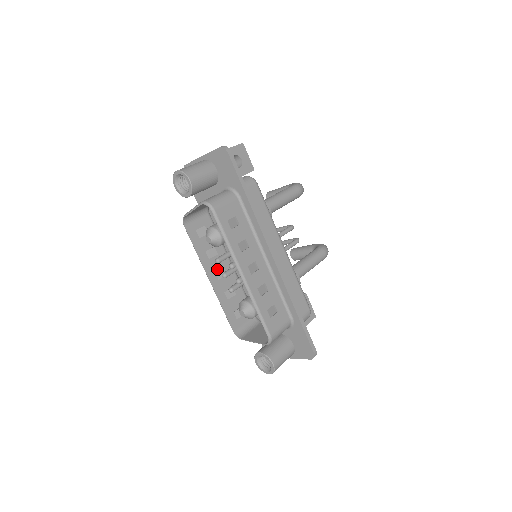
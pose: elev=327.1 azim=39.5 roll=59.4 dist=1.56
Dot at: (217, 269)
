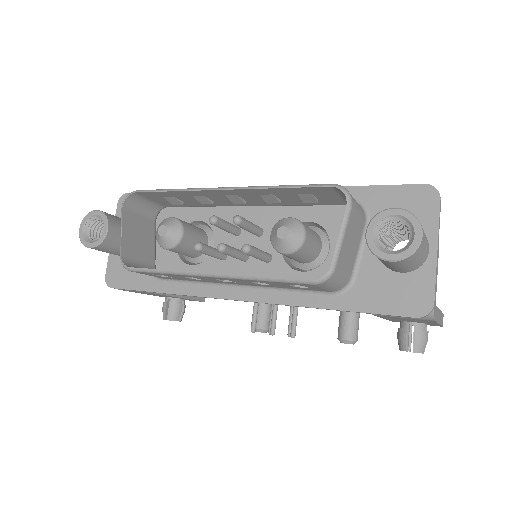
Dot at: occluded
